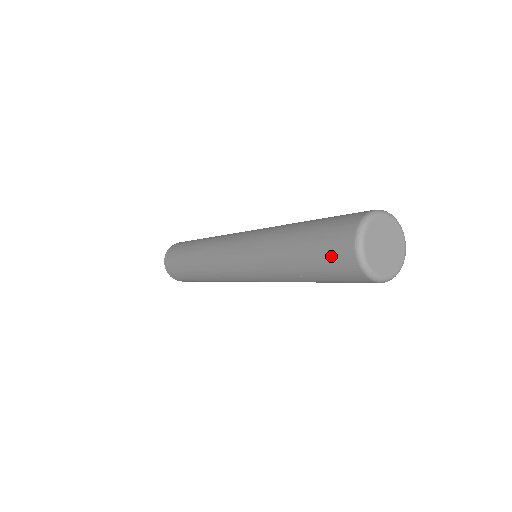
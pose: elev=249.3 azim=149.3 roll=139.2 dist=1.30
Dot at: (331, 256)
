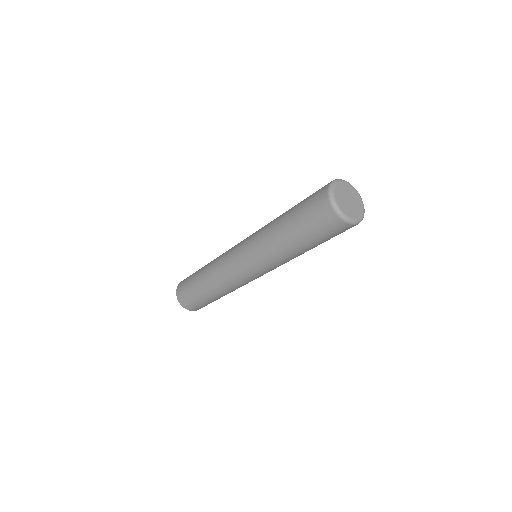
Dot at: (313, 196)
